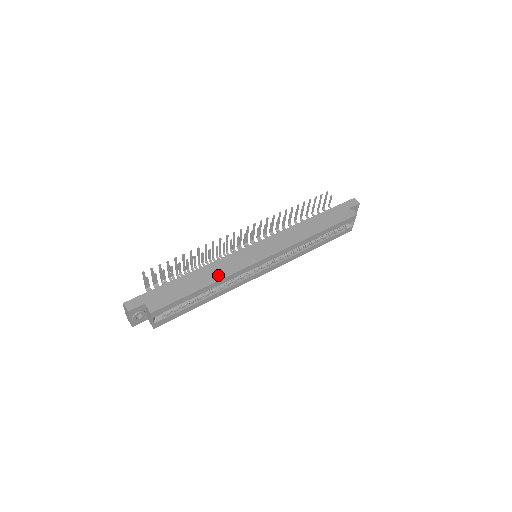
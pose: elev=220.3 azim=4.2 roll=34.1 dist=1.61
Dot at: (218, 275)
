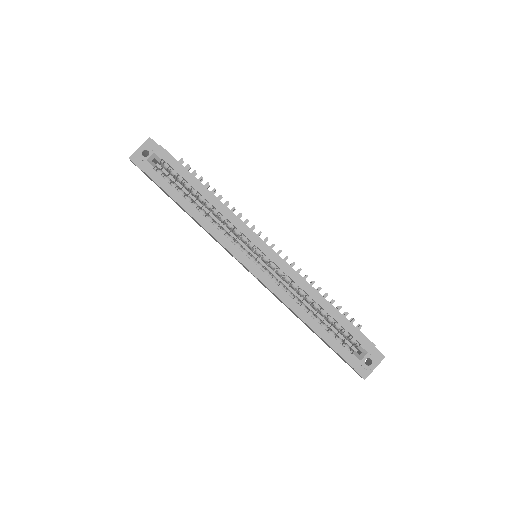
Dot at: occluded
